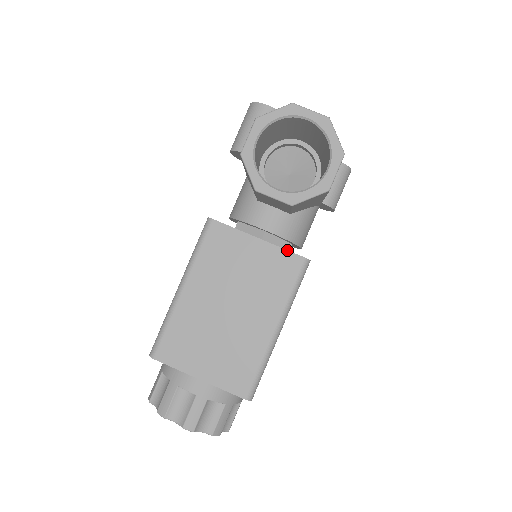
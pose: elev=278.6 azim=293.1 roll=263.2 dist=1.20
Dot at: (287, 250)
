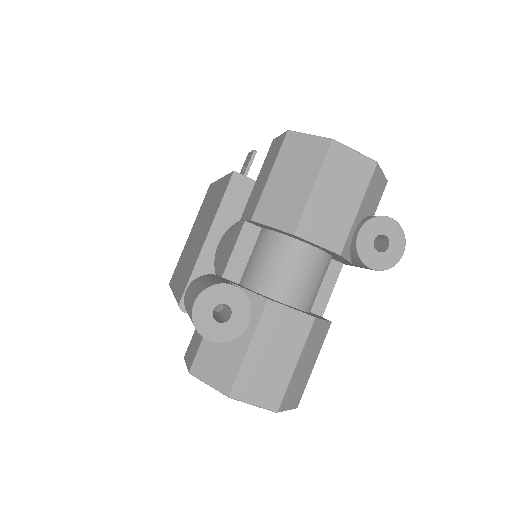
Dot at: occluded
